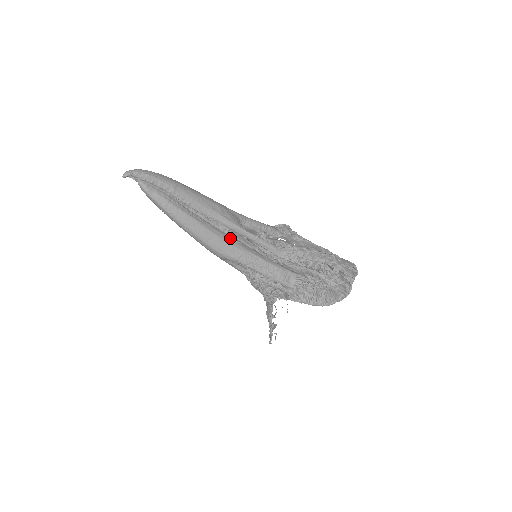
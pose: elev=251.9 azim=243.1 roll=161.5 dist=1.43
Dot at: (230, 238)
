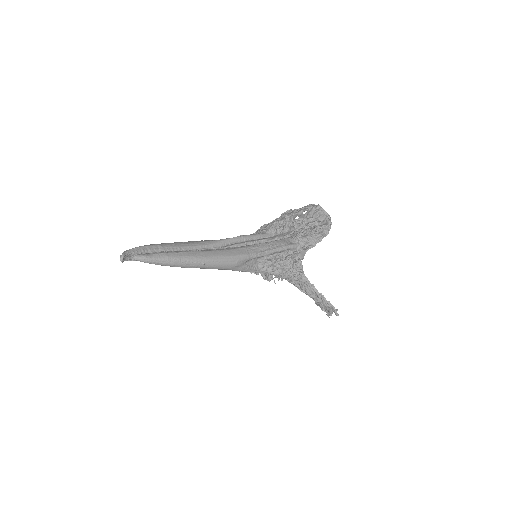
Dot at: (228, 248)
